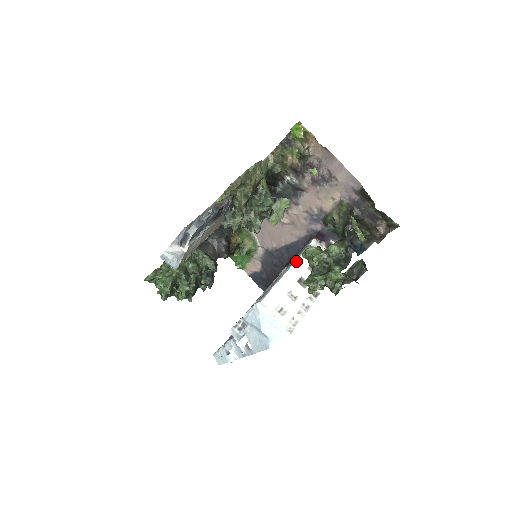
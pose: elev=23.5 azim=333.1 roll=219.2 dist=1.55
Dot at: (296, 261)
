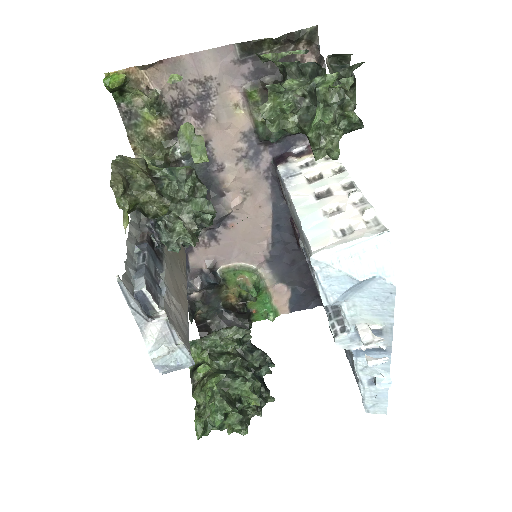
Dot at: (289, 193)
